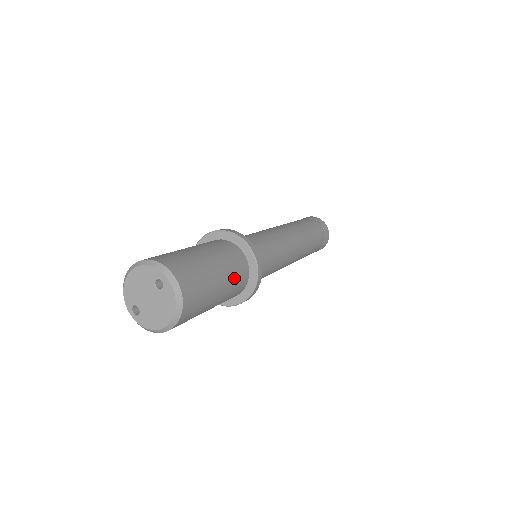
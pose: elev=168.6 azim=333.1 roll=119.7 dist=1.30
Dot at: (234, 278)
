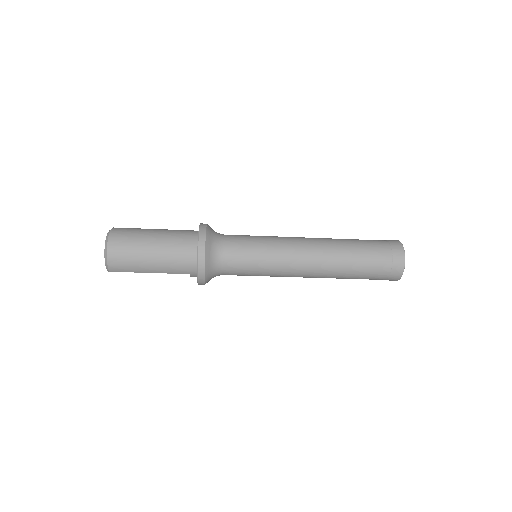
Dot at: (176, 232)
